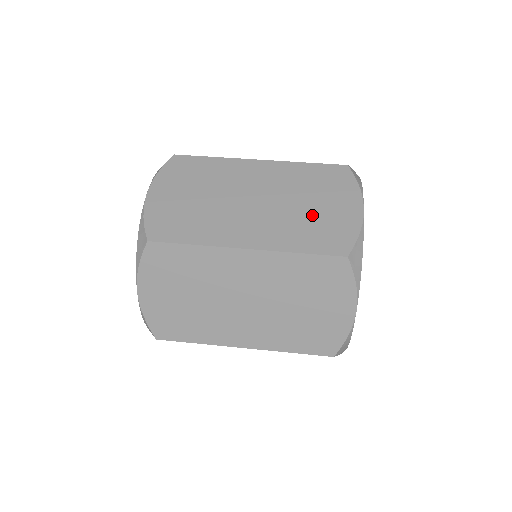
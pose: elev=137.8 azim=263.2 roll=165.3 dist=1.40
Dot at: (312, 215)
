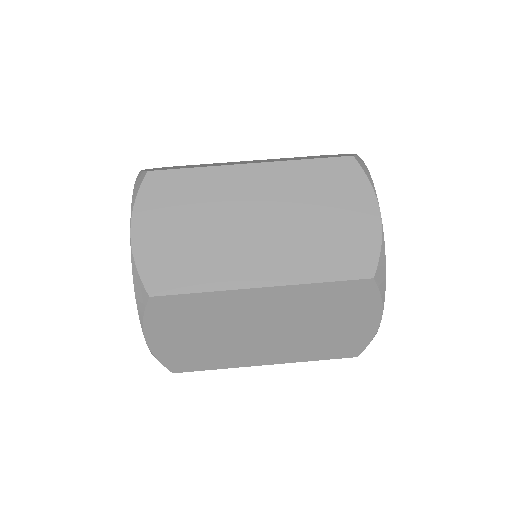
Dot at: (326, 231)
